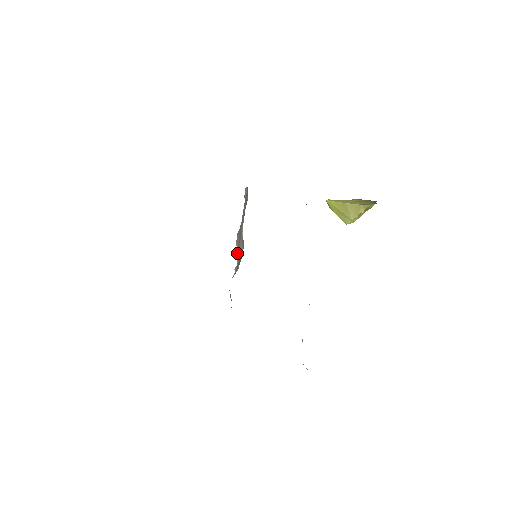
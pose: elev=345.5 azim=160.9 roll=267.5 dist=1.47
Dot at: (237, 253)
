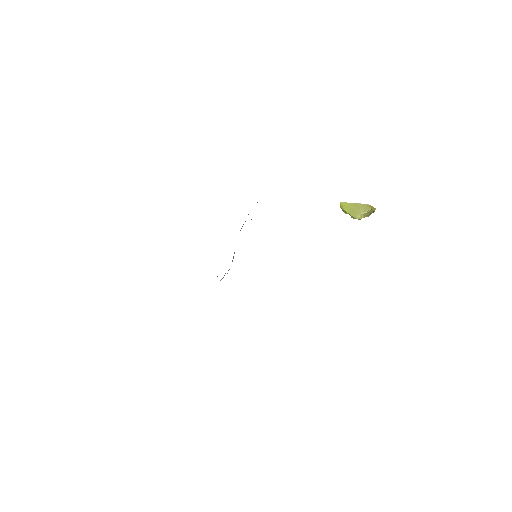
Dot at: occluded
